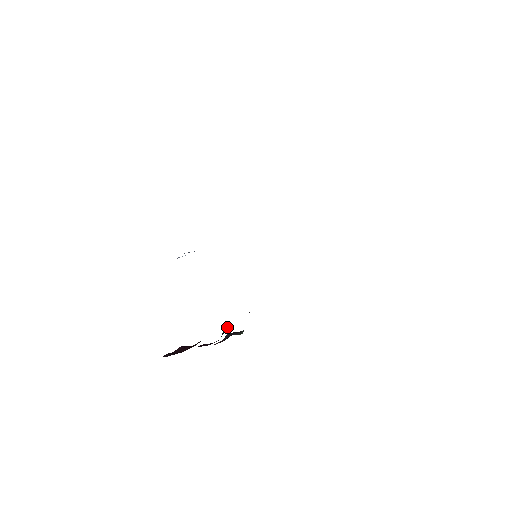
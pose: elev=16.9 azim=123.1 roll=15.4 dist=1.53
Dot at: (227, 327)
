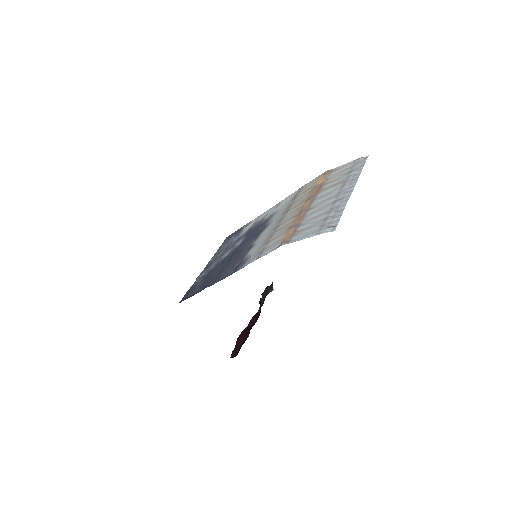
Dot at: (260, 299)
